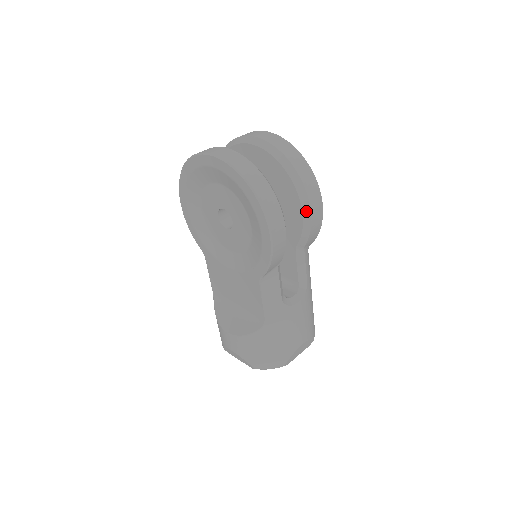
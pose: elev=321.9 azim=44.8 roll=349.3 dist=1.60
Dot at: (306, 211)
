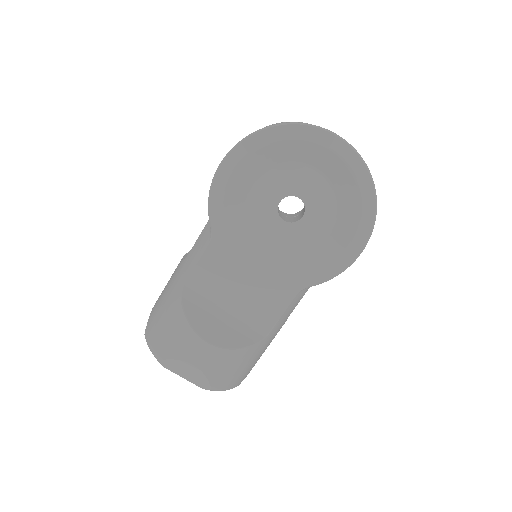
Dot at: occluded
